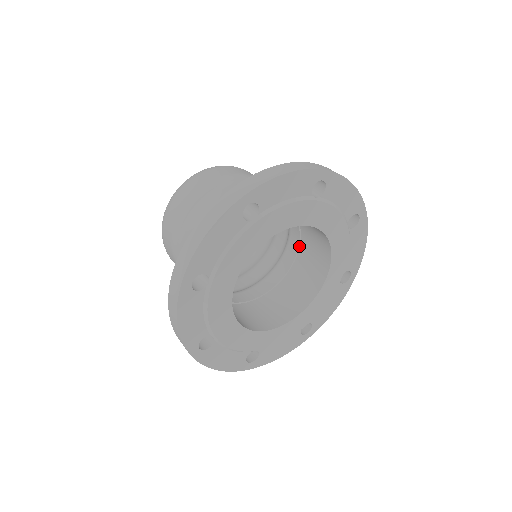
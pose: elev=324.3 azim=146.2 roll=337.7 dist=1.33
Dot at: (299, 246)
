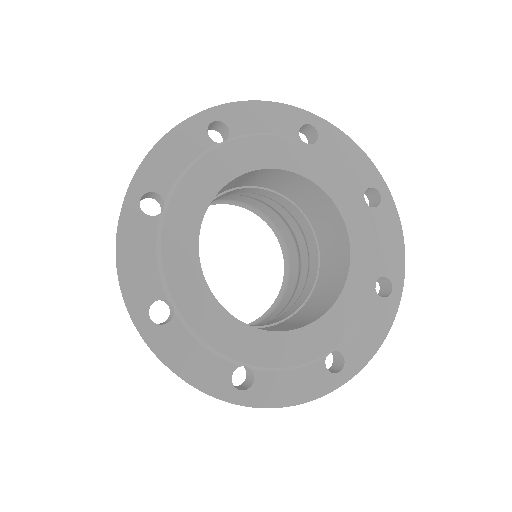
Dot at: (299, 309)
